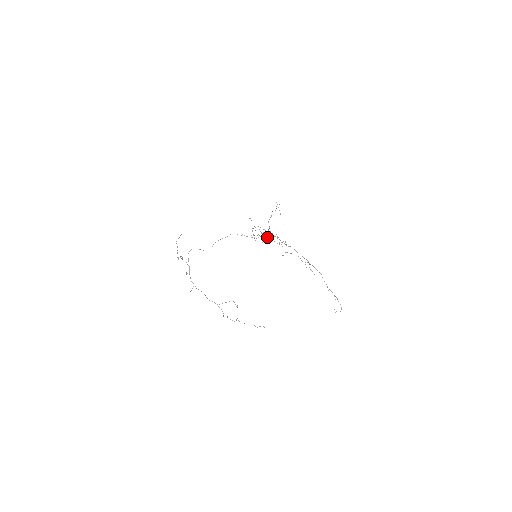
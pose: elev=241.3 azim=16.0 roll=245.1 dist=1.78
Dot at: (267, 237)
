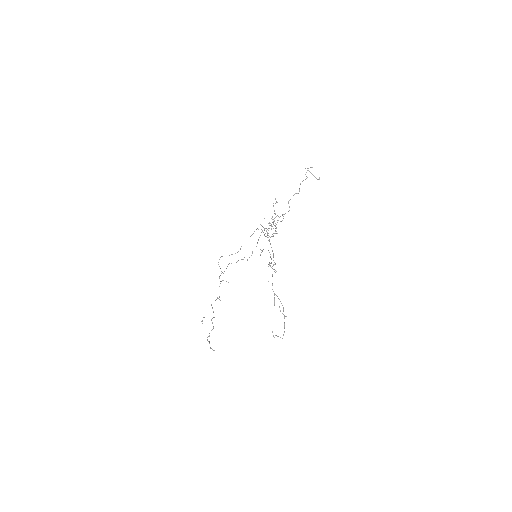
Dot at: (269, 228)
